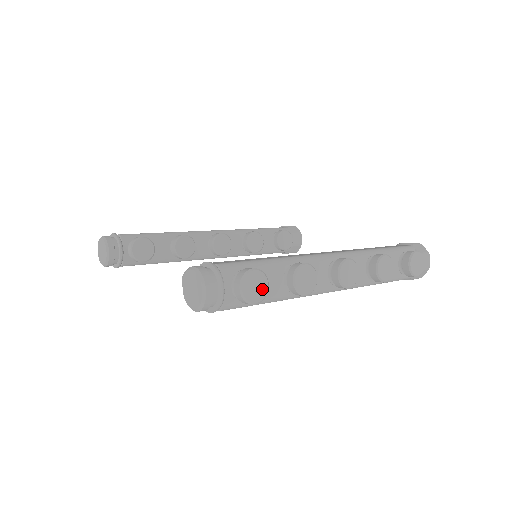
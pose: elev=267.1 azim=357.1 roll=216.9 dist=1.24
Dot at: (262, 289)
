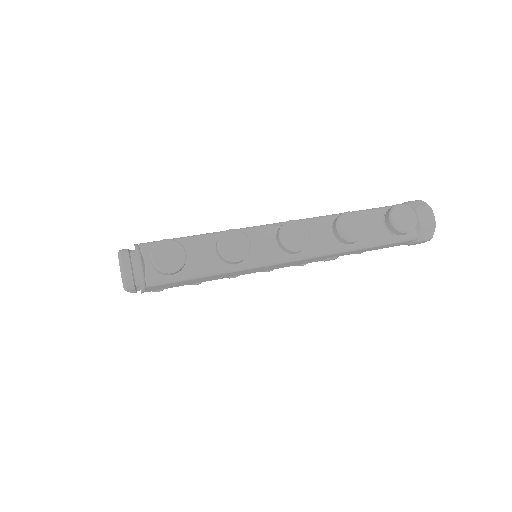
Dot at: (177, 258)
